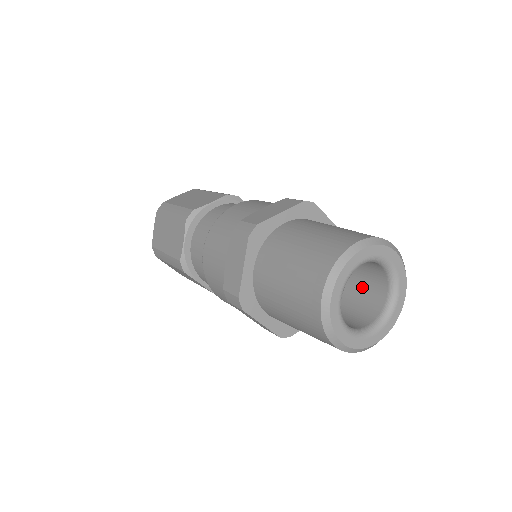
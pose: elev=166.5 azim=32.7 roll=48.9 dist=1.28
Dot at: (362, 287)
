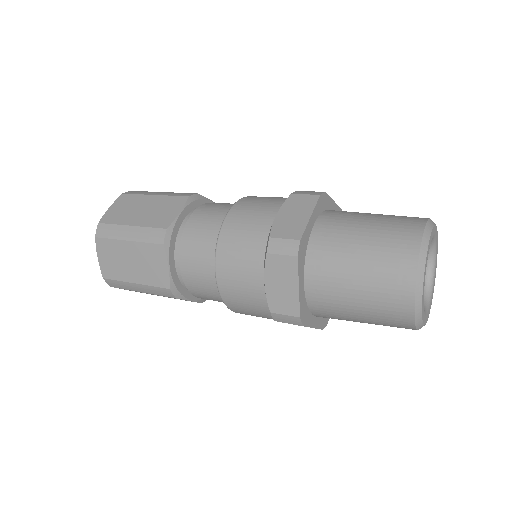
Dot at: occluded
